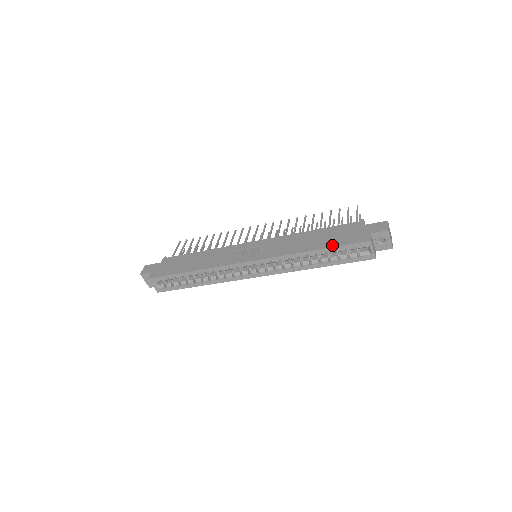
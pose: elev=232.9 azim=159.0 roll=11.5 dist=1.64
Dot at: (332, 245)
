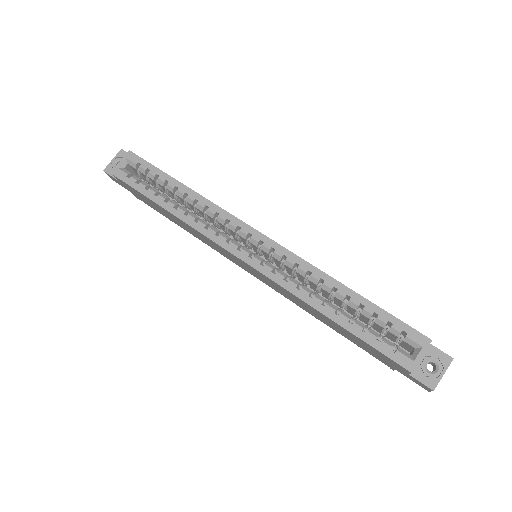
Dot at: (376, 305)
